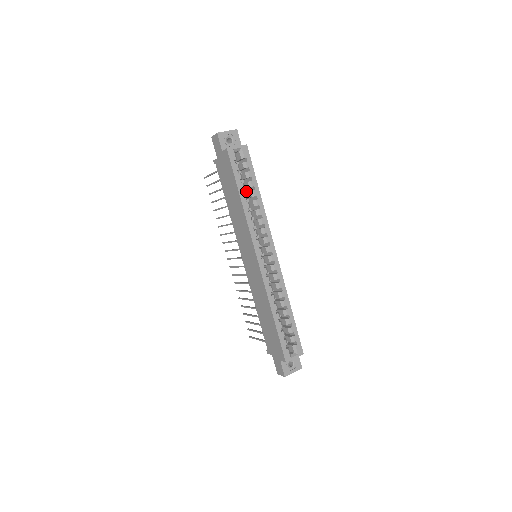
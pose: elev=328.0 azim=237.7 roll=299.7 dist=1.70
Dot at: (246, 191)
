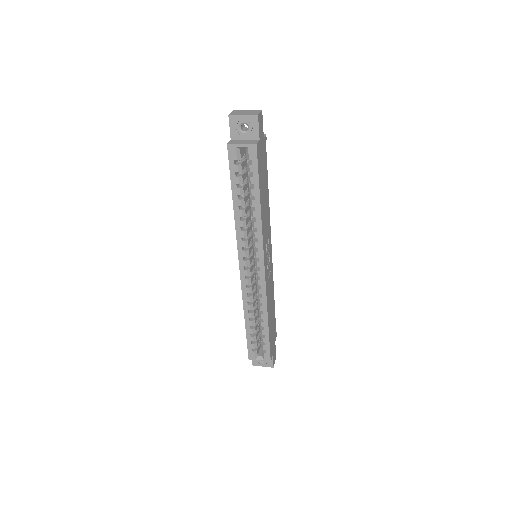
Dot at: occluded
